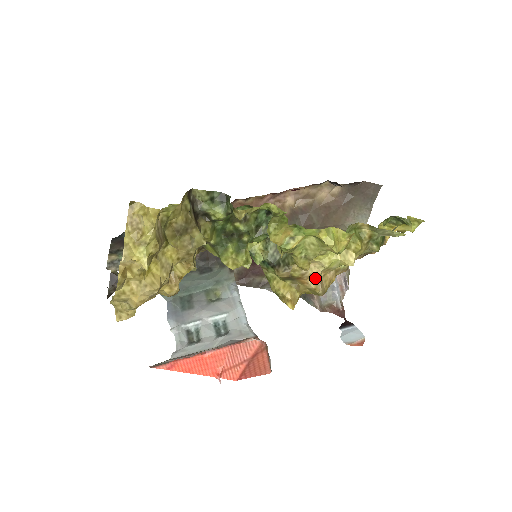
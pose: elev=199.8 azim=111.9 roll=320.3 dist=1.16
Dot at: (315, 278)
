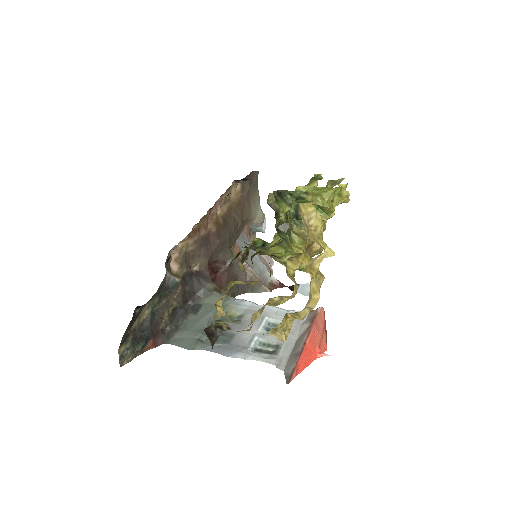
Dot at: occluded
